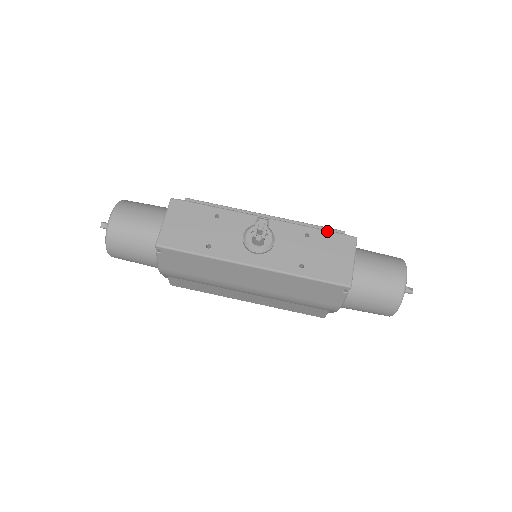
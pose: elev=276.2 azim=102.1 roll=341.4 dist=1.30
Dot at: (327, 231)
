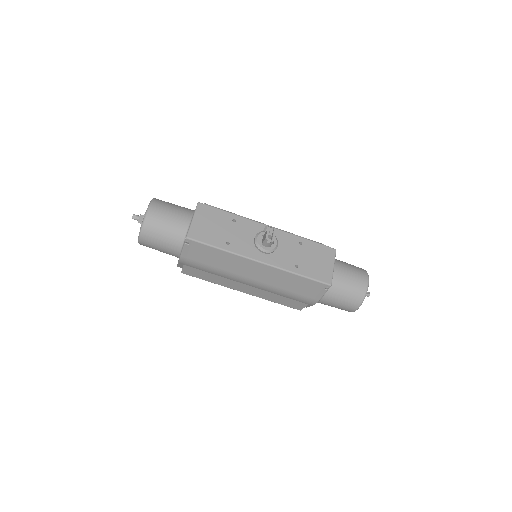
Dot at: (315, 242)
